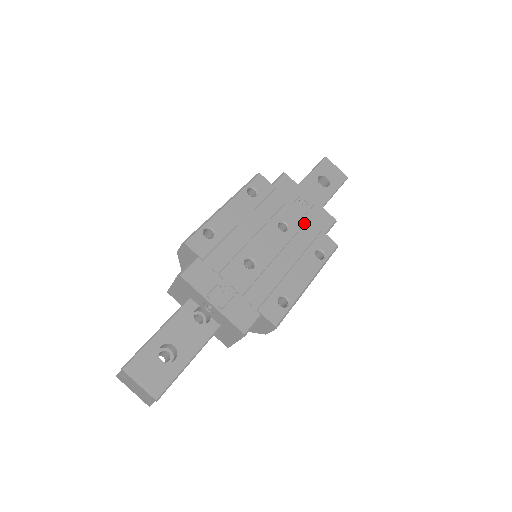
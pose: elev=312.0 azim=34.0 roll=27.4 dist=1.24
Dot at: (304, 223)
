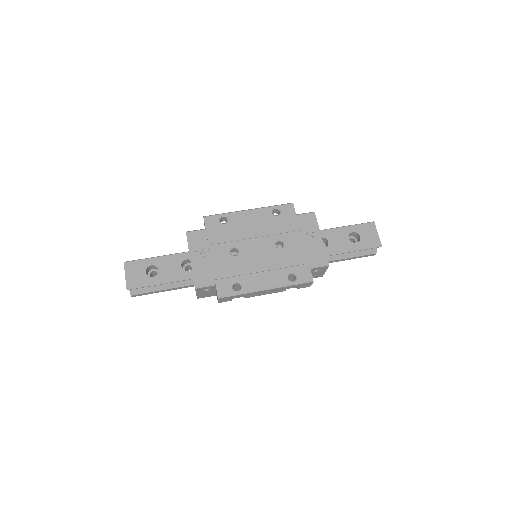
Dot at: (299, 251)
